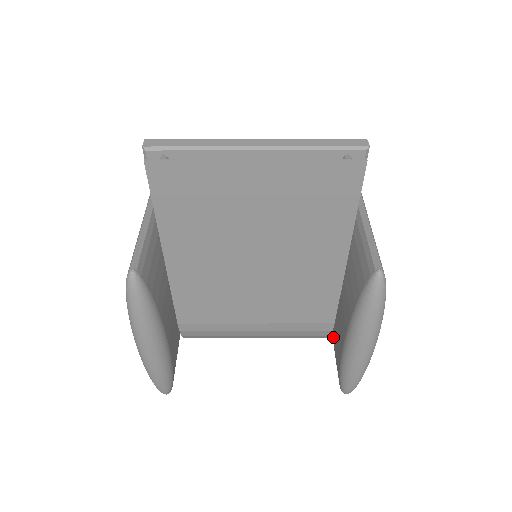
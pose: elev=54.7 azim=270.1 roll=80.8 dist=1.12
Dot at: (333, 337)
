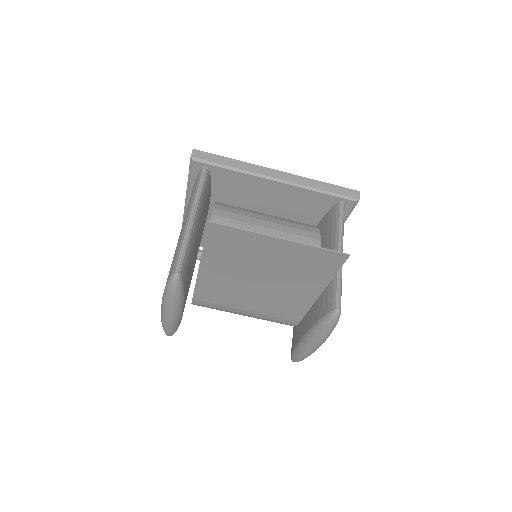
Dot at: occluded
